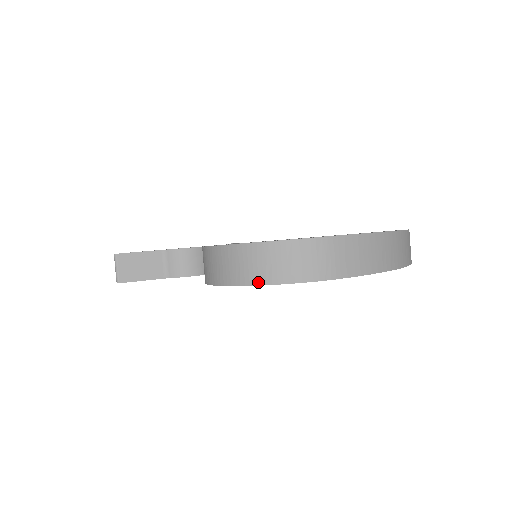
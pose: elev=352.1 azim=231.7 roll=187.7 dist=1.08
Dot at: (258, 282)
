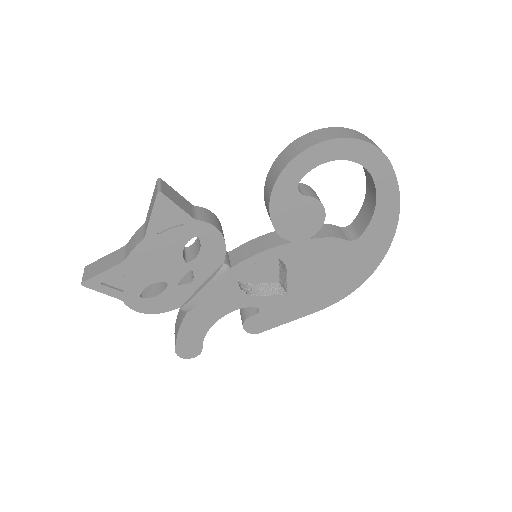
Dot at: (352, 137)
